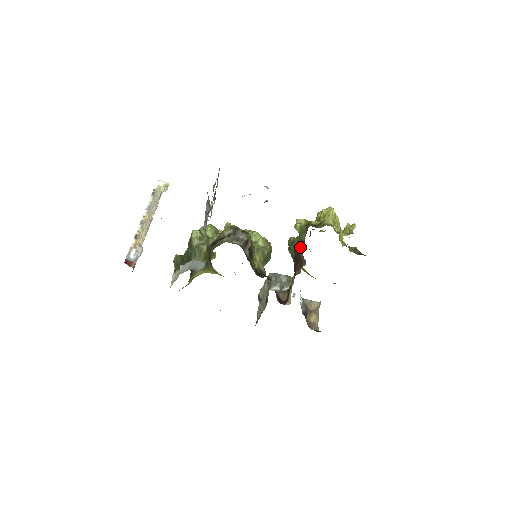
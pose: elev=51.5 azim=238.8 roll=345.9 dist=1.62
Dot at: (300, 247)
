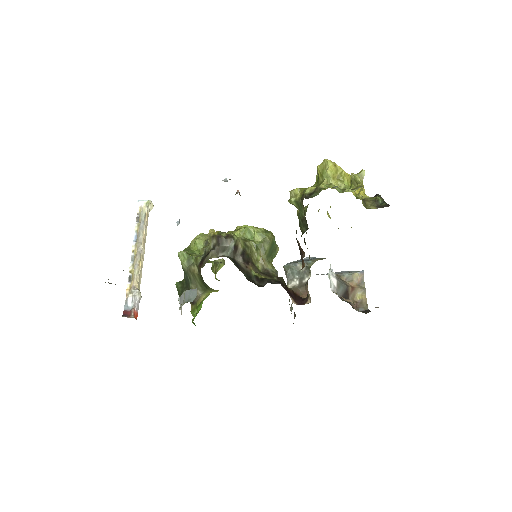
Dot at: (296, 233)
